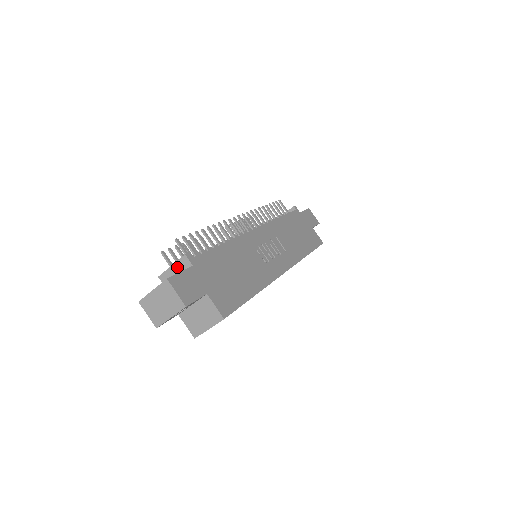
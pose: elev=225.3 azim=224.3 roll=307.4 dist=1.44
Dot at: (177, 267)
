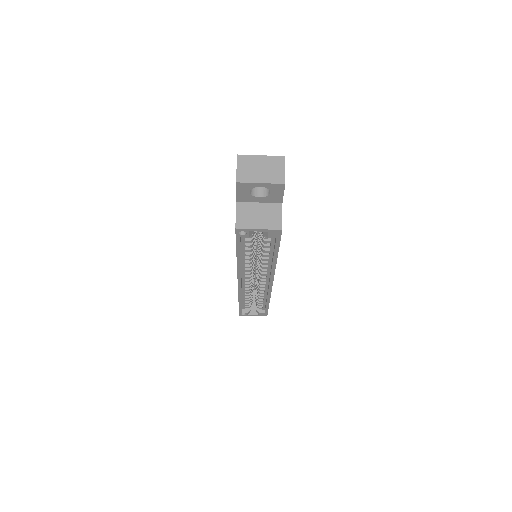
Dot at: occluded
